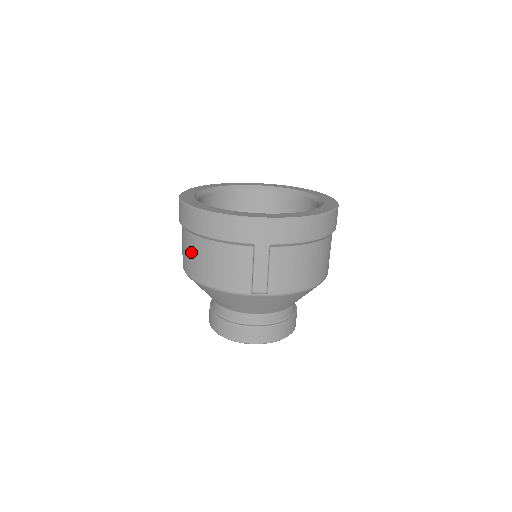
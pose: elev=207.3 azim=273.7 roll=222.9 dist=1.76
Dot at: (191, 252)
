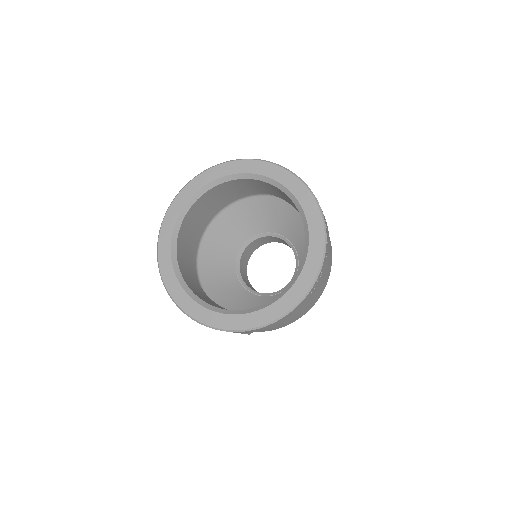
Dot at: occluded
